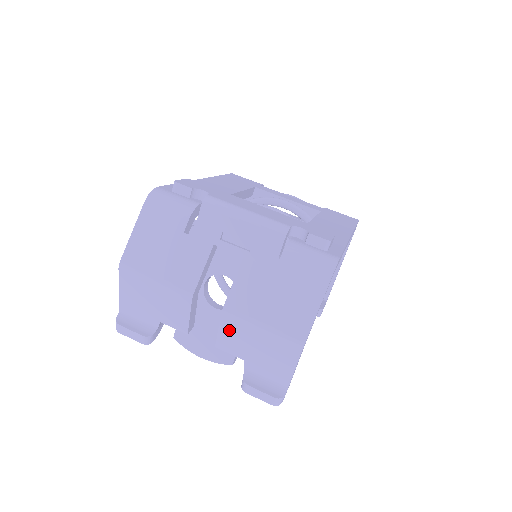
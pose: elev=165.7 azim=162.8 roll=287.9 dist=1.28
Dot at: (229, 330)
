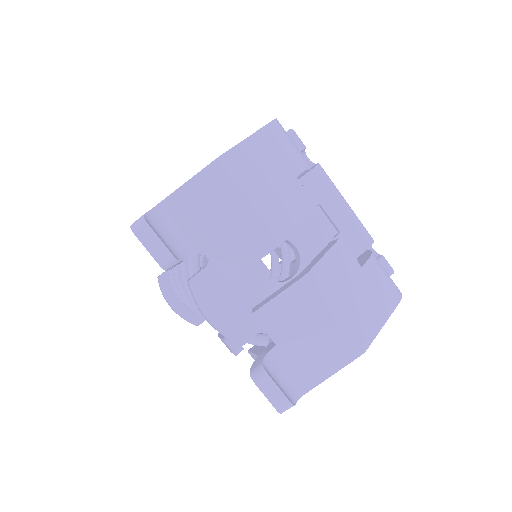
Dot at: (292, 301)
